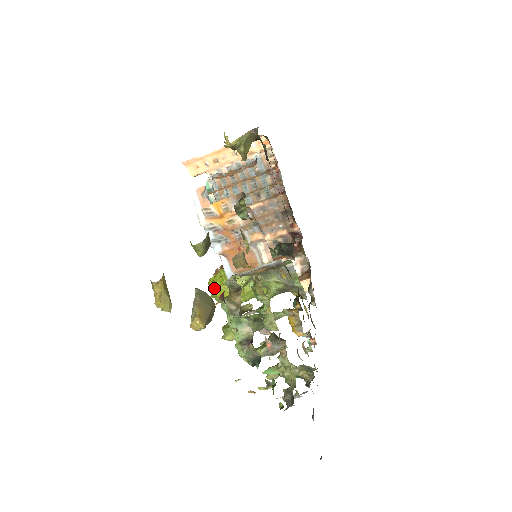
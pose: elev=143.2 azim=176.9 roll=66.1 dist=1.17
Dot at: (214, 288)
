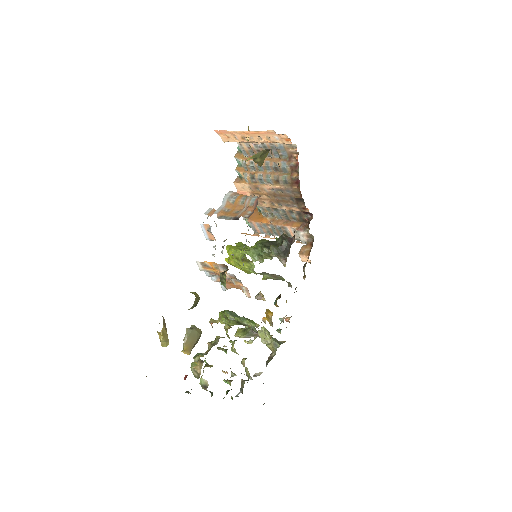
Dot at: occluded
